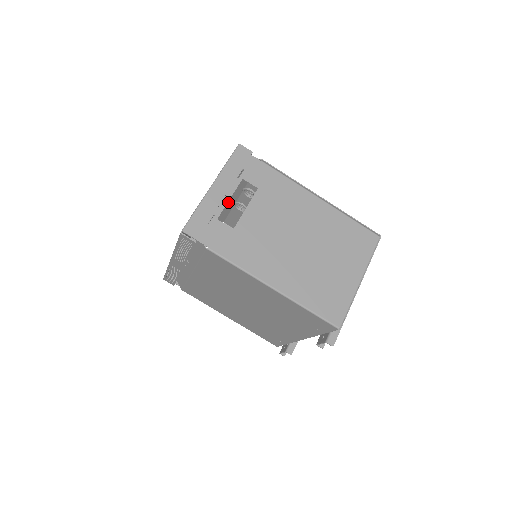
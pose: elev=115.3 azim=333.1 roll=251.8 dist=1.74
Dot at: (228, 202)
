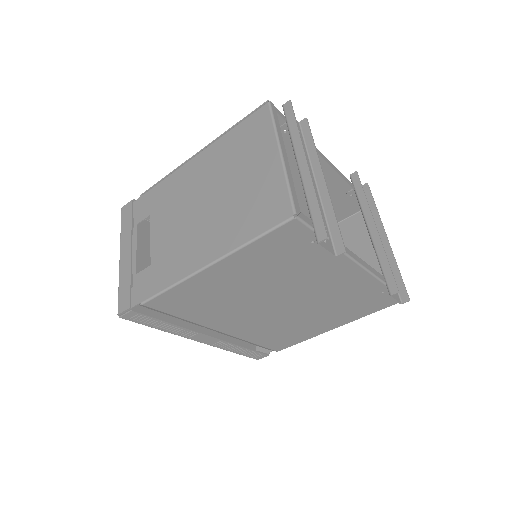
Dot at: occluded
